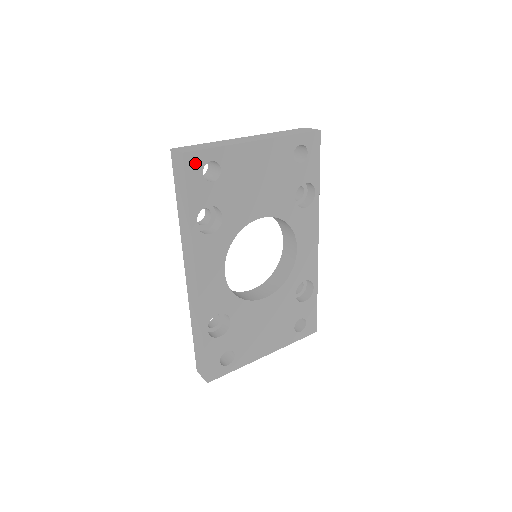
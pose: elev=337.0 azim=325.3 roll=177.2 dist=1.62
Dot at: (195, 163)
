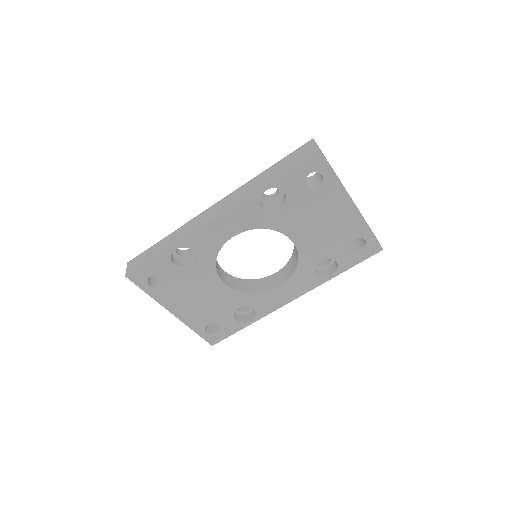
Dot at: (315, 163)
